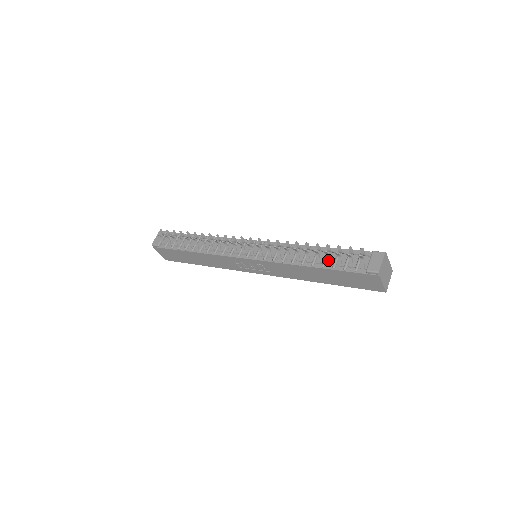
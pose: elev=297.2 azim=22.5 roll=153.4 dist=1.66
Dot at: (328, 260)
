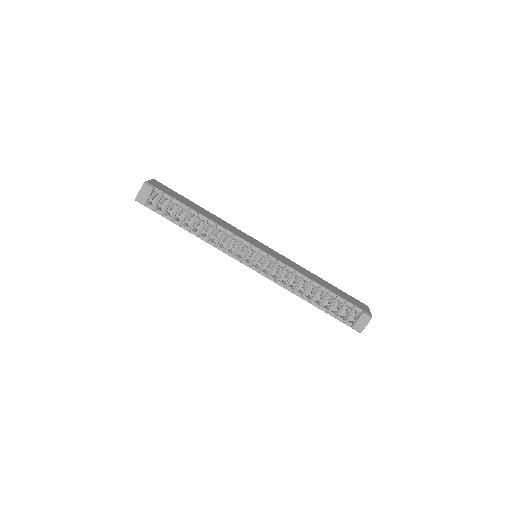
Dot at: (325, 307)
